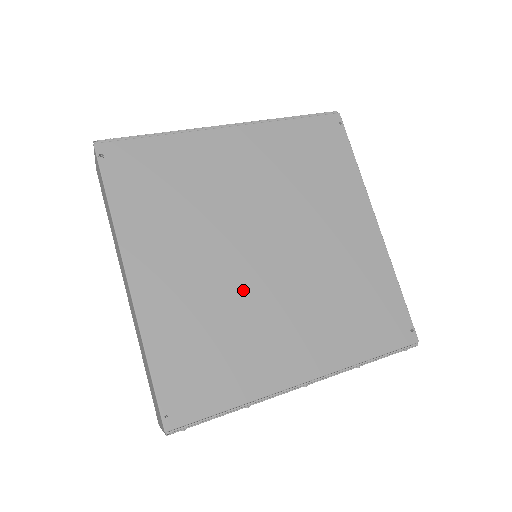
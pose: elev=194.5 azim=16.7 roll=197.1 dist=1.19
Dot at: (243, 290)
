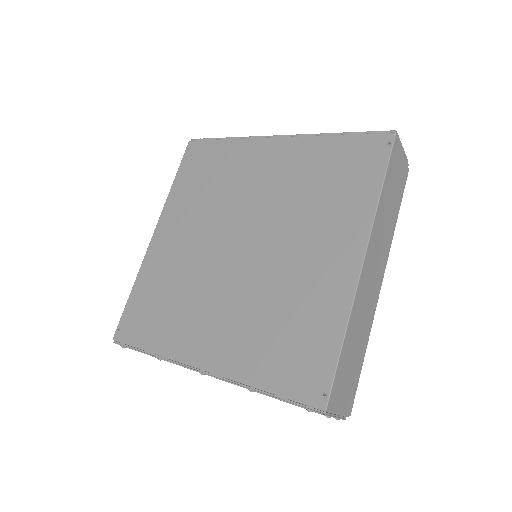
Dot at: (206, 271)
